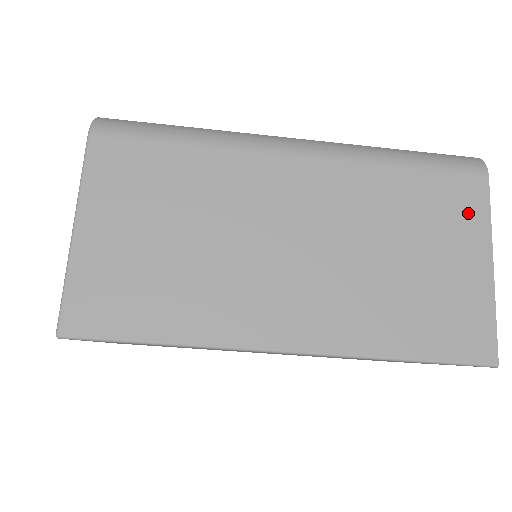
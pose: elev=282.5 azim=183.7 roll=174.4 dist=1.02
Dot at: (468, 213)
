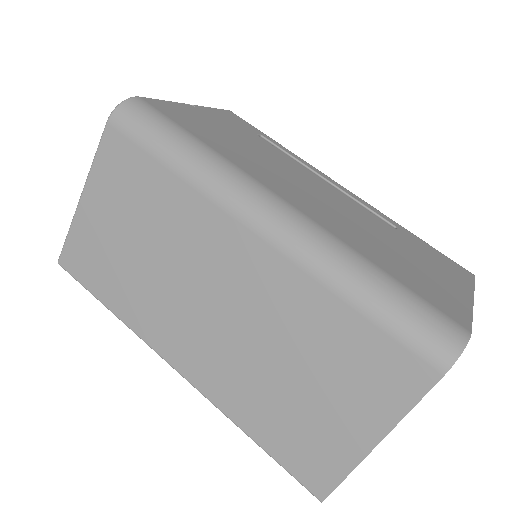
Dot at: (388, 390)
